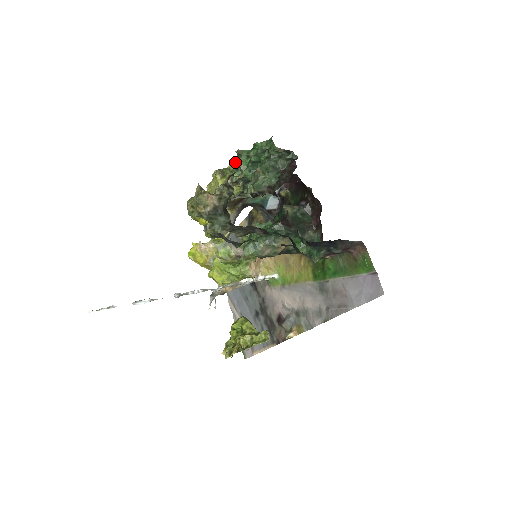
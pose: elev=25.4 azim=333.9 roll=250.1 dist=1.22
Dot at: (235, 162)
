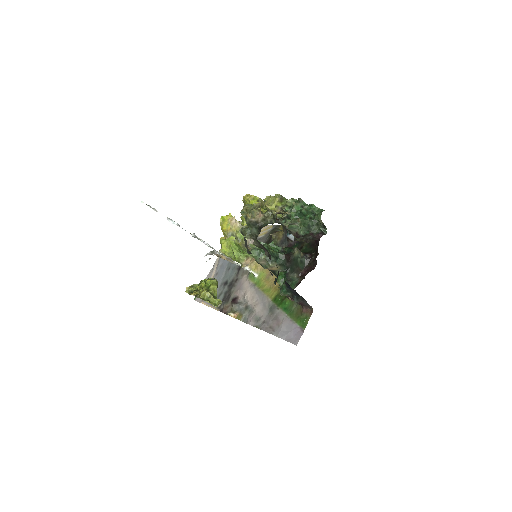
Dot at: (293, 201)
